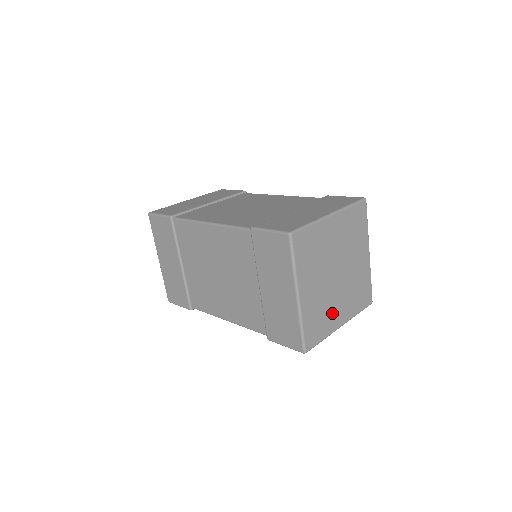
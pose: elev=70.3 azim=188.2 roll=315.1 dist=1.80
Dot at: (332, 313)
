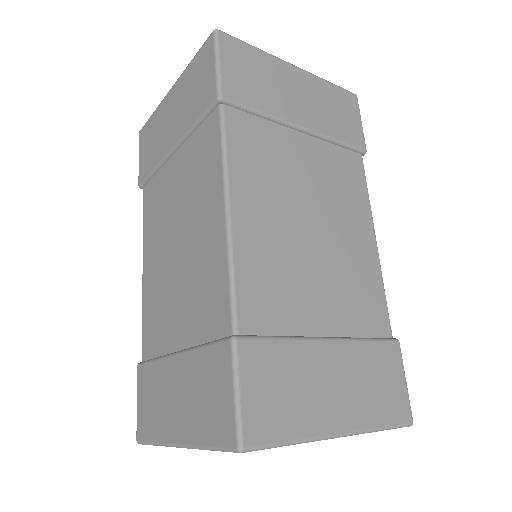
Dot at: occluded
